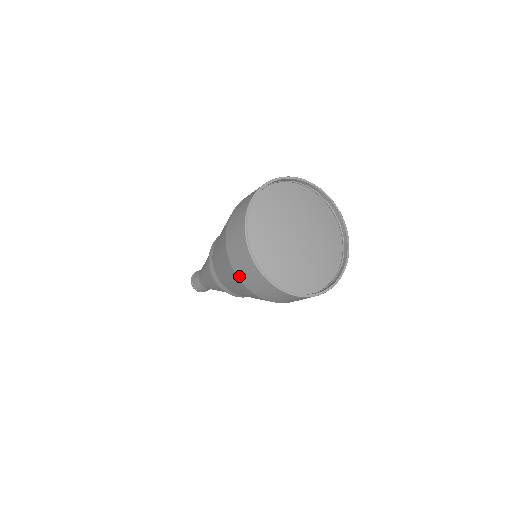
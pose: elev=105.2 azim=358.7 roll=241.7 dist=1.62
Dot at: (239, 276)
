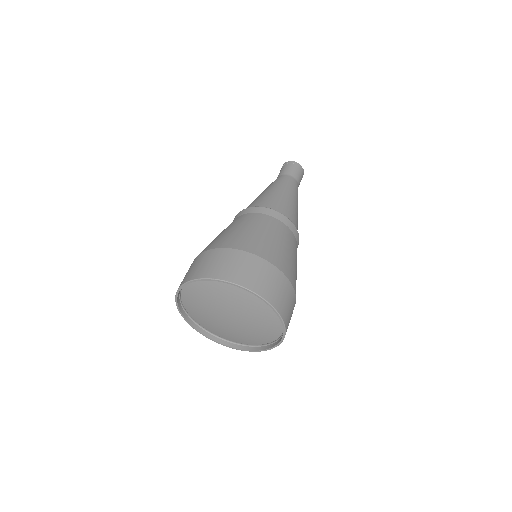
Dot at: occluded
